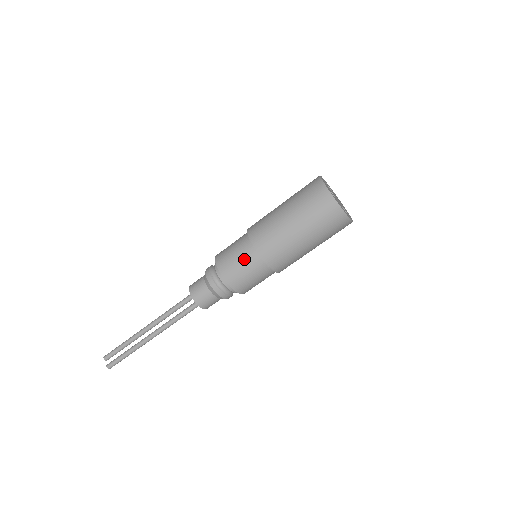
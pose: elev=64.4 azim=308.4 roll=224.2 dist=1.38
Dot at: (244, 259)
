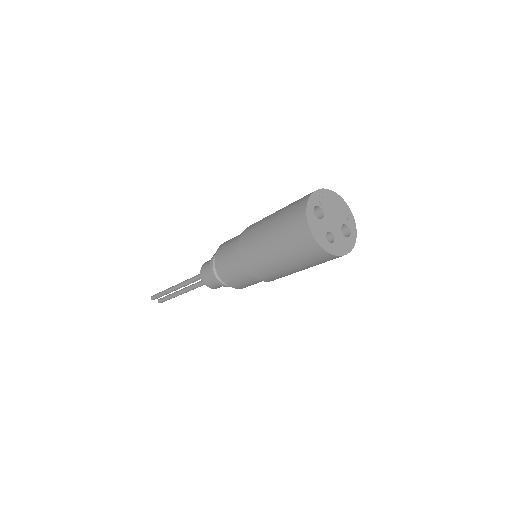
Dot at: (252, 282)
